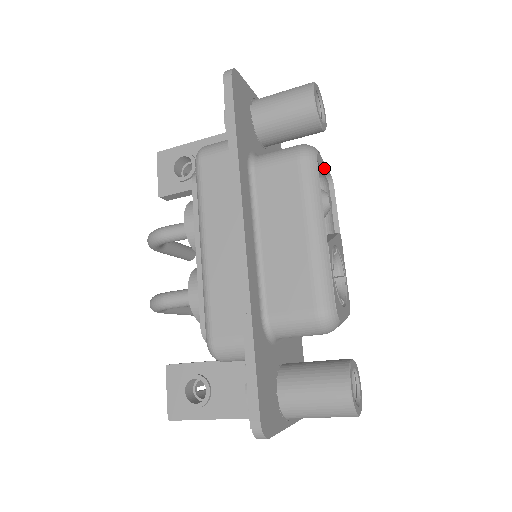
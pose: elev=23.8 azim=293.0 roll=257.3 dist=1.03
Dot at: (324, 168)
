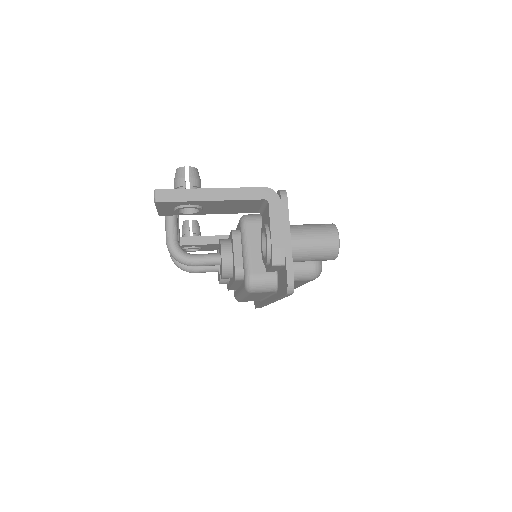
Dot at: occluded
